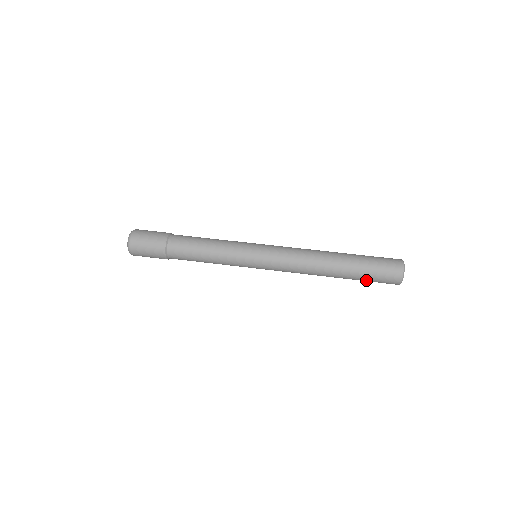
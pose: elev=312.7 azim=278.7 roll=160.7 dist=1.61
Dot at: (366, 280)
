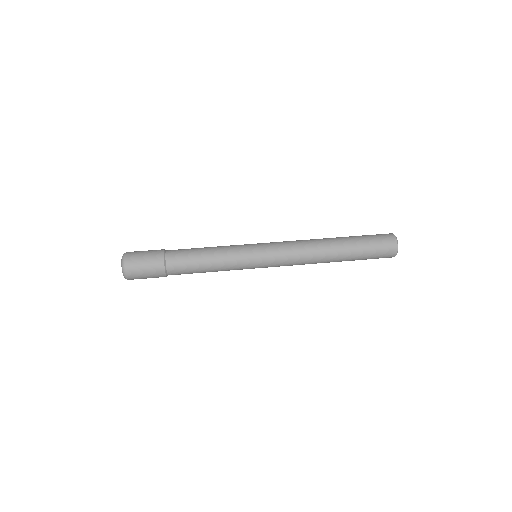
Dot at: occluded
